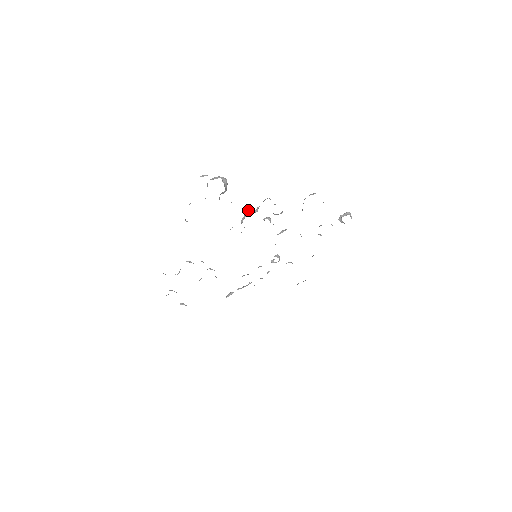
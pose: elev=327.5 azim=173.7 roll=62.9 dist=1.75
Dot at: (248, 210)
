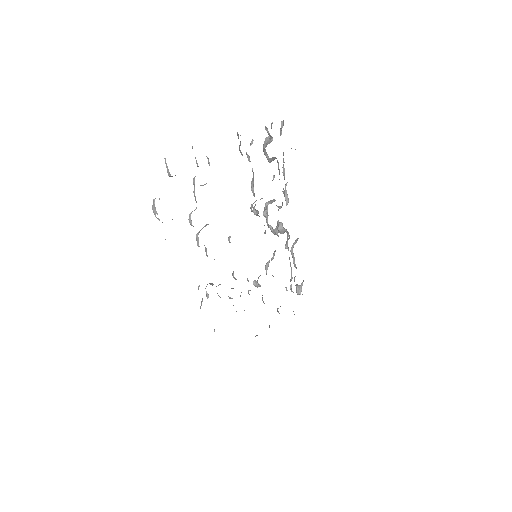
Dot at: (274, 199)
